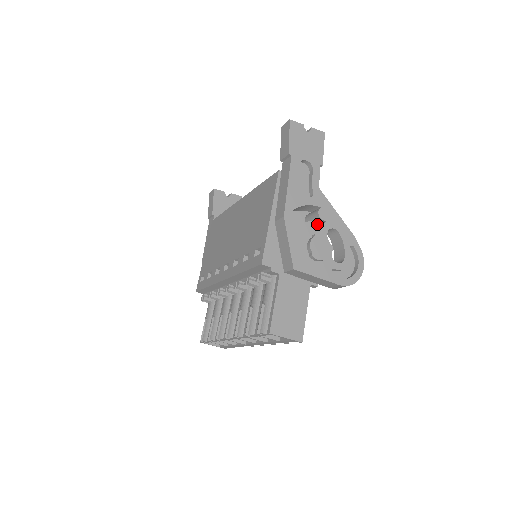
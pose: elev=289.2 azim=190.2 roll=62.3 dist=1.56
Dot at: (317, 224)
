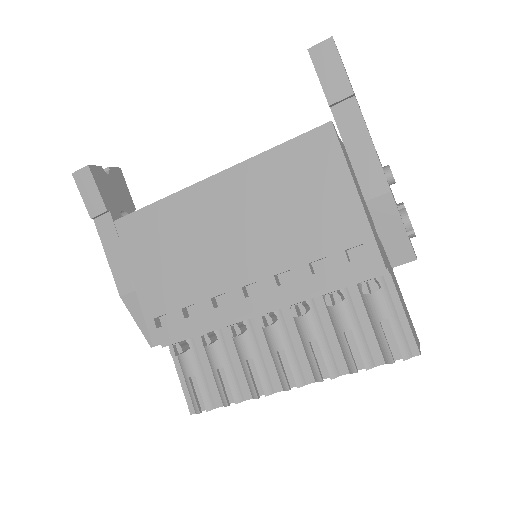
Dot at: occluded
